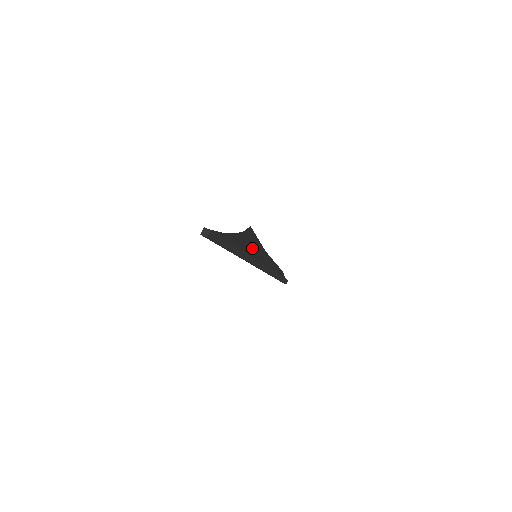
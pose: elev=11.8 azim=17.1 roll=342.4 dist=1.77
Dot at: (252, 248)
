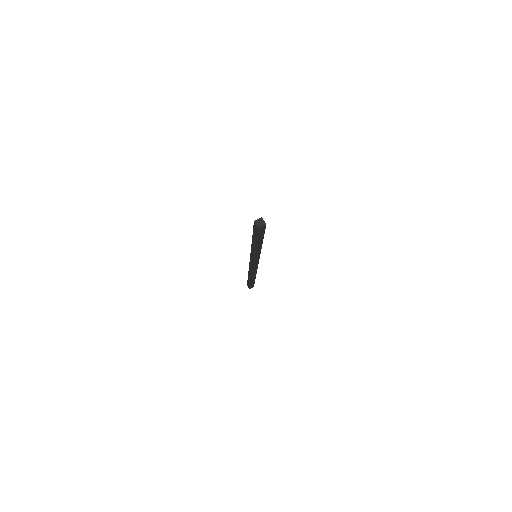
Dot at: occluded
